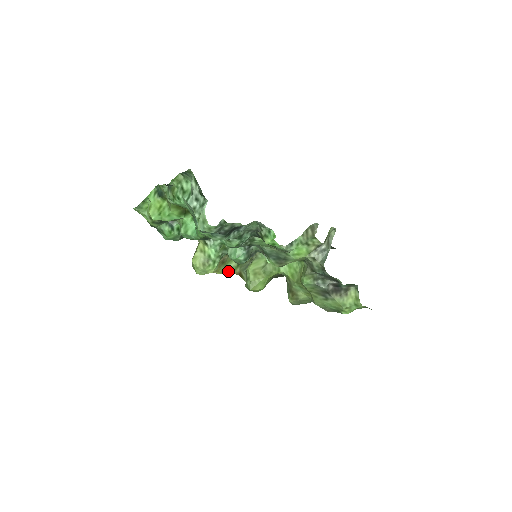
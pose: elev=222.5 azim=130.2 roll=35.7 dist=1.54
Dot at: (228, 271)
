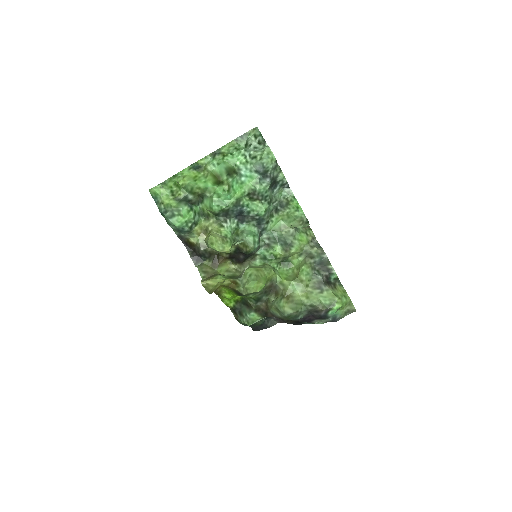
Dot at: (223, 278)
